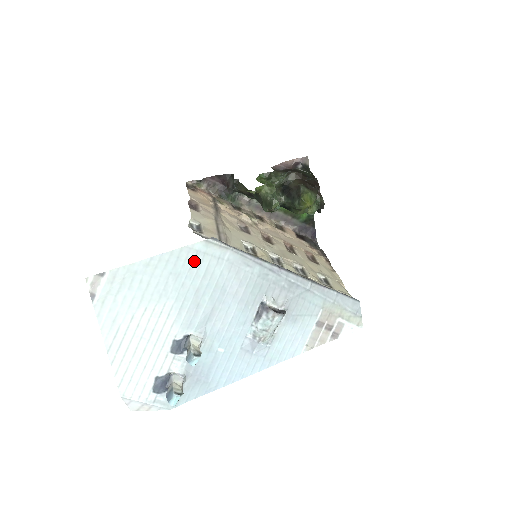
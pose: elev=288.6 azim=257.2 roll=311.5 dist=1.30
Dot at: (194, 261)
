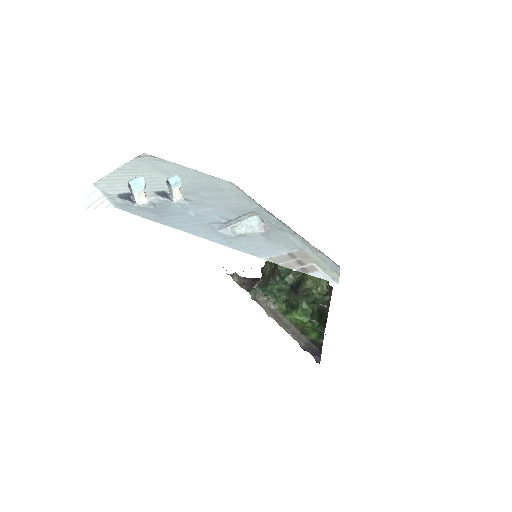
Dot at: (214, 182)
